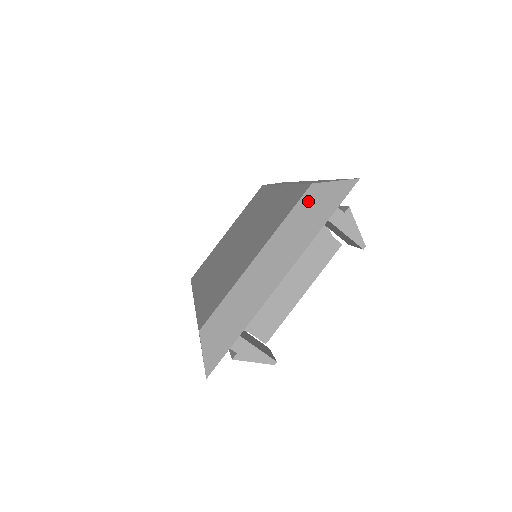
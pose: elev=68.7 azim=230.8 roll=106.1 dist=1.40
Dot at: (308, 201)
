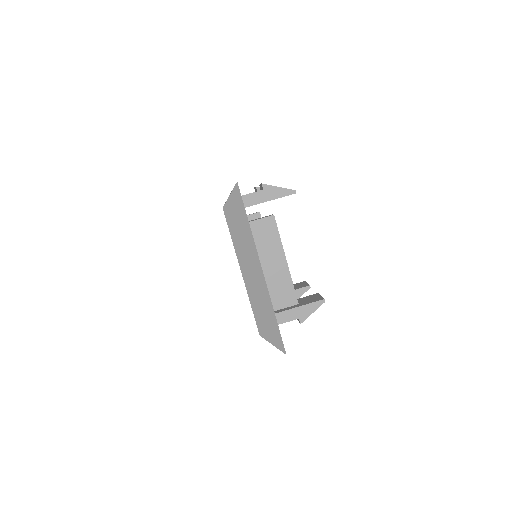
Dot at: (230, 219)
